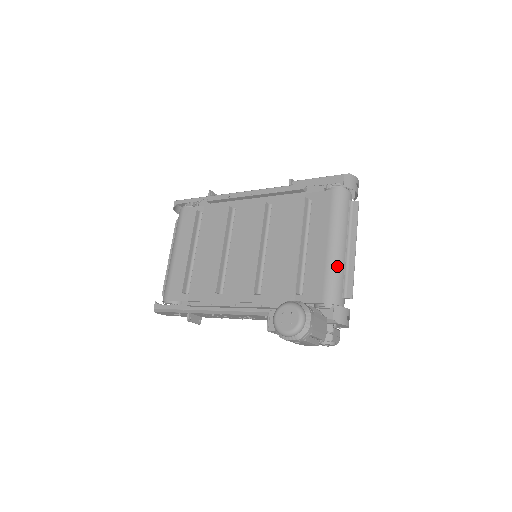
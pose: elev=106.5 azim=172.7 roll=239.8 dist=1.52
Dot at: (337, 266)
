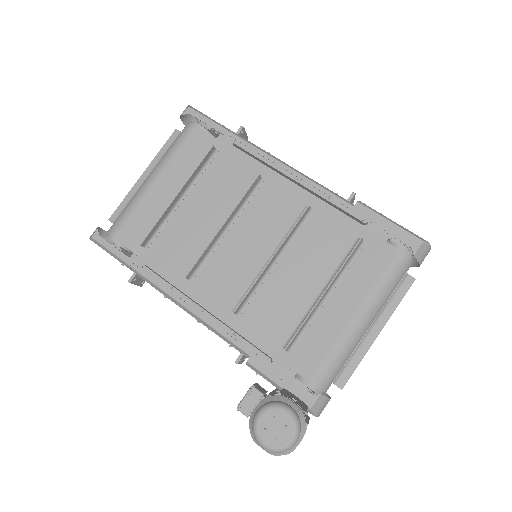
Dot at: (349, 347)
